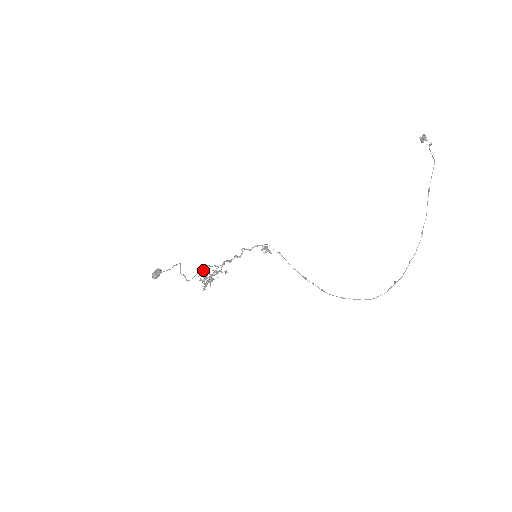
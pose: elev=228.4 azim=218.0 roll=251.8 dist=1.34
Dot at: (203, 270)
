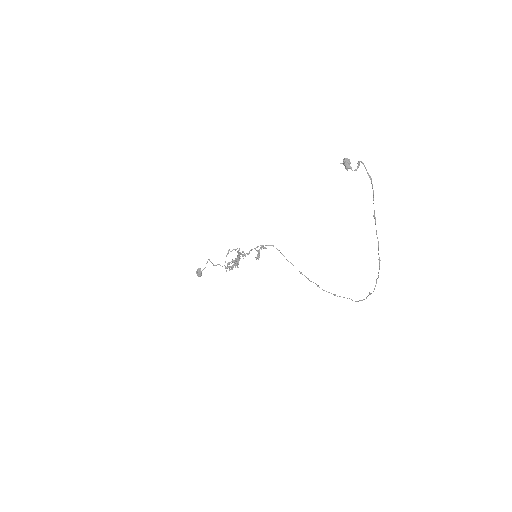
Dot at: (227, 264)
